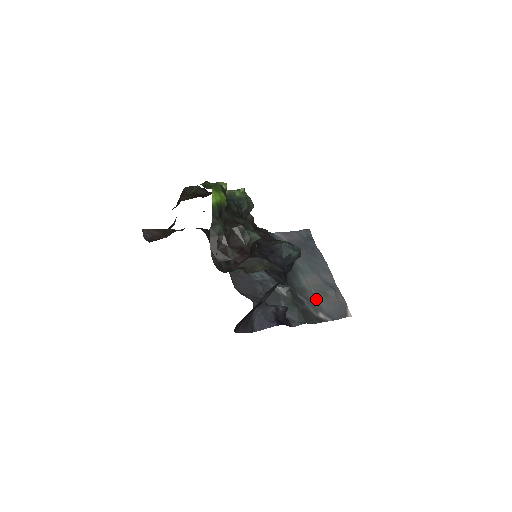
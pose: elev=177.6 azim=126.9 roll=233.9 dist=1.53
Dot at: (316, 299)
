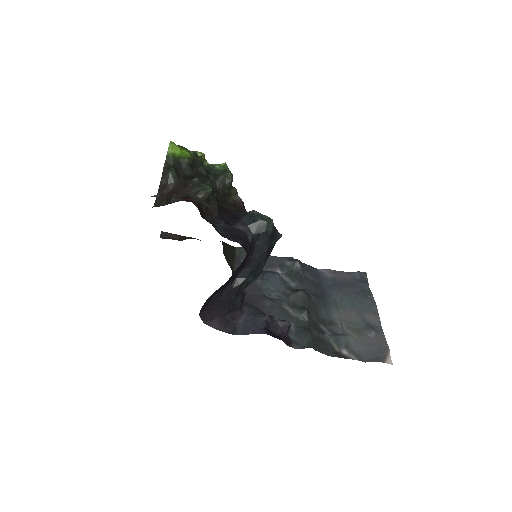
Dot at: (344, 334)
